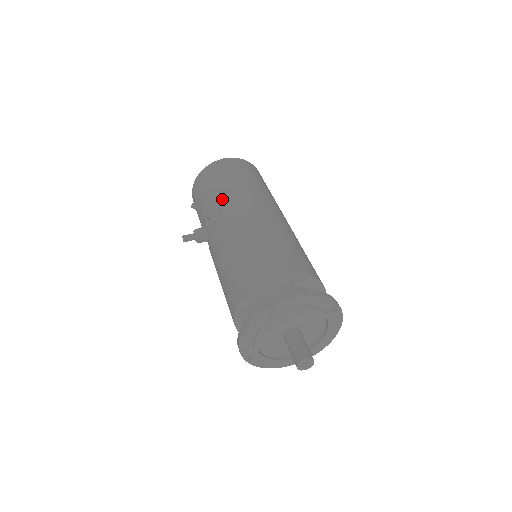
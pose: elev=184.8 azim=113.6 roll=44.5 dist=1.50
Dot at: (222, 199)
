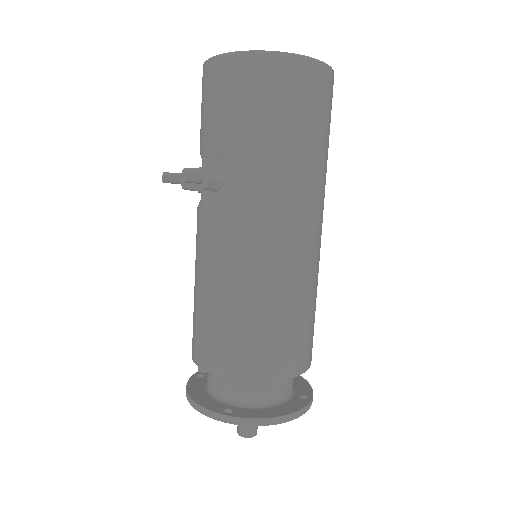
Dot at: (237, 176)
